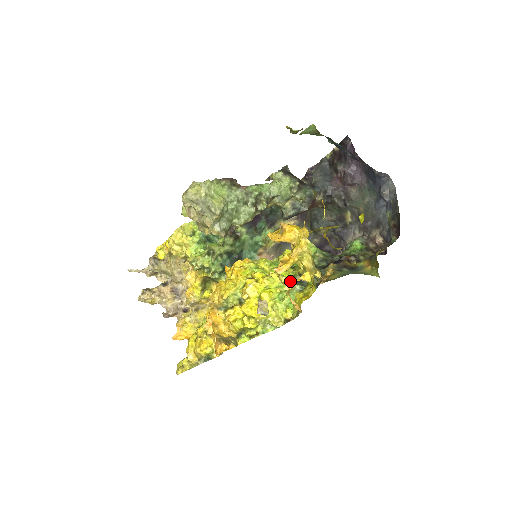
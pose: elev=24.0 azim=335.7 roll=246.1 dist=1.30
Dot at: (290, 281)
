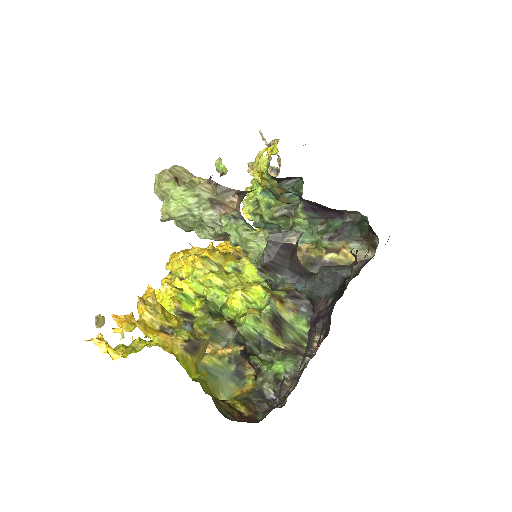
Dot at: occluded
